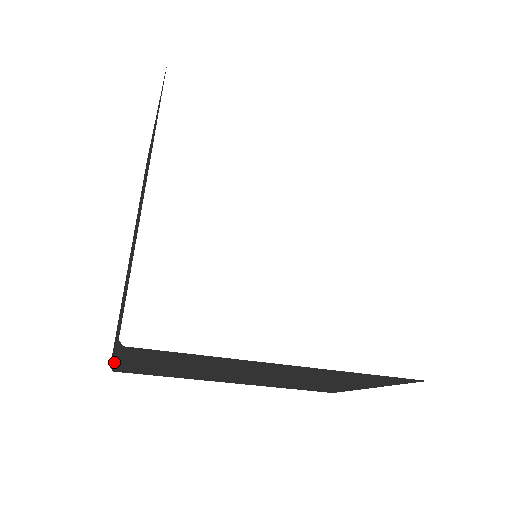
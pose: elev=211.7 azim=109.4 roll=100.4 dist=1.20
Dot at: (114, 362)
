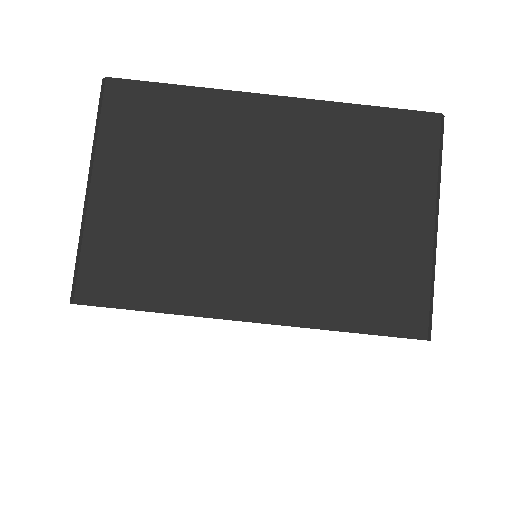
Dot at: (83, 219)
